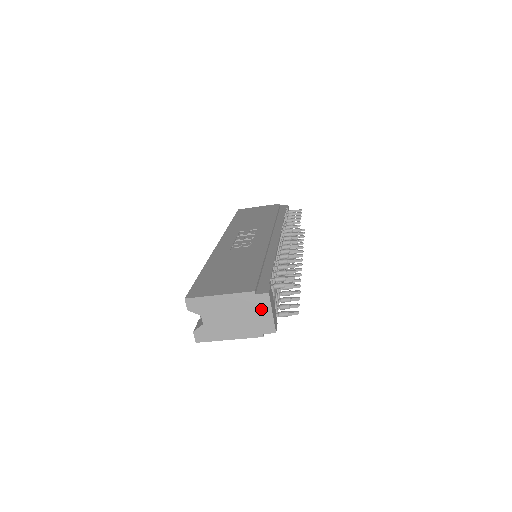
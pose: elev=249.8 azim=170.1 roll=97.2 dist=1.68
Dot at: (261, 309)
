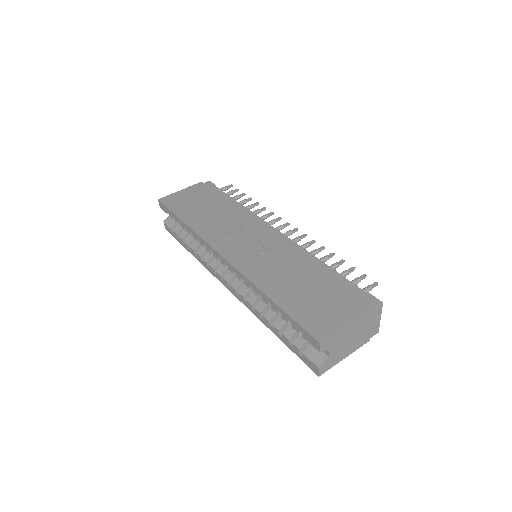
Dot at: (374, 319)
